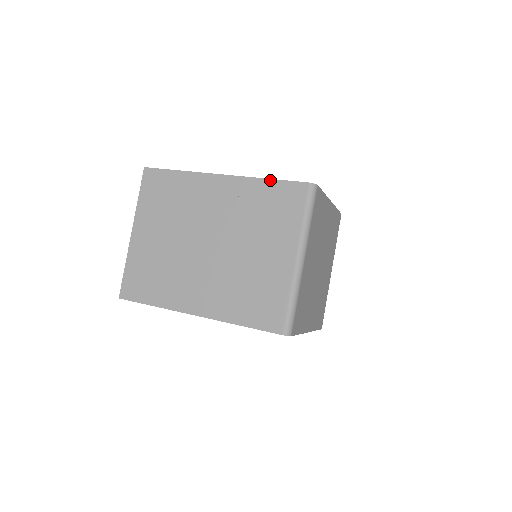
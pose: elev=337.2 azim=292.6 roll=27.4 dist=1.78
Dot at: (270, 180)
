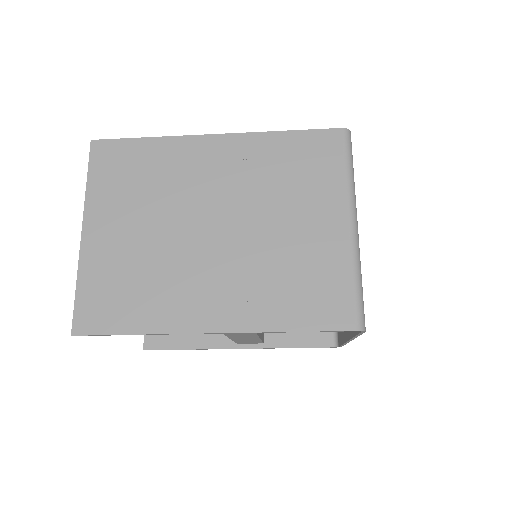
Dot at: (288, 132)
